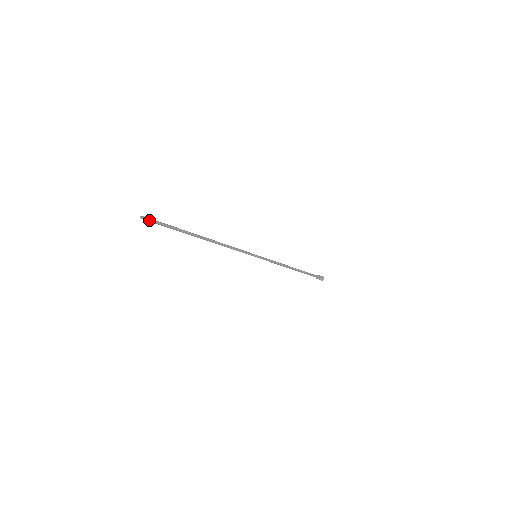
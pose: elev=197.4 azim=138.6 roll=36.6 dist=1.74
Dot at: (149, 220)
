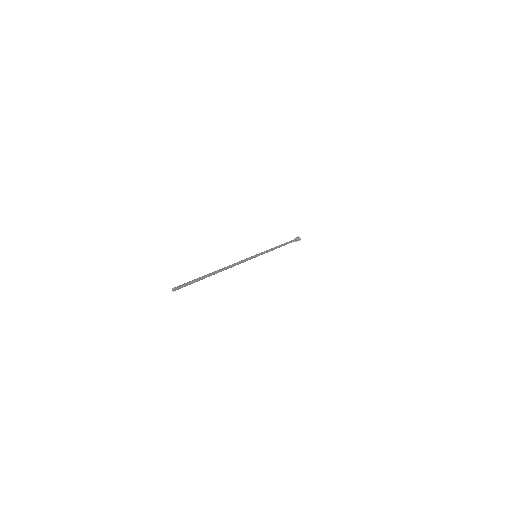
Dot at: (179, 288)
